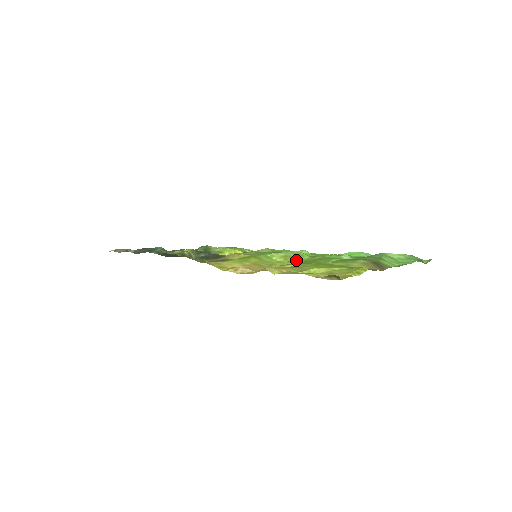
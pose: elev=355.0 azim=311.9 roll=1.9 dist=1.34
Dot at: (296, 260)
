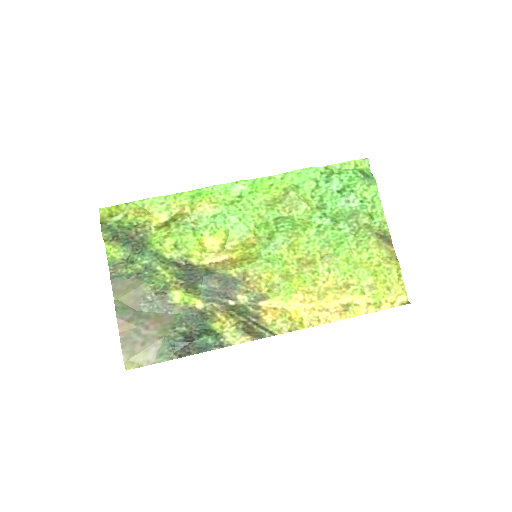
Dot at: (303, 246)
